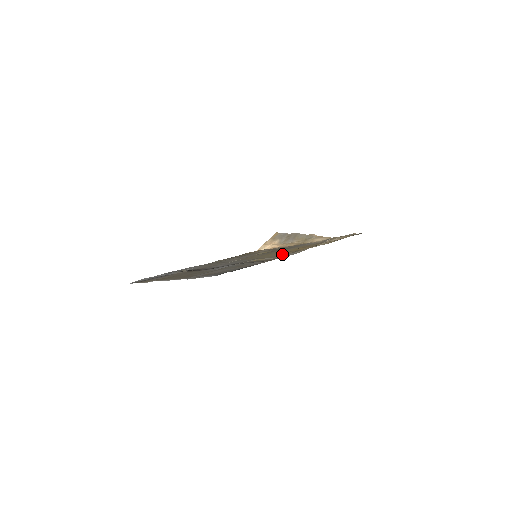
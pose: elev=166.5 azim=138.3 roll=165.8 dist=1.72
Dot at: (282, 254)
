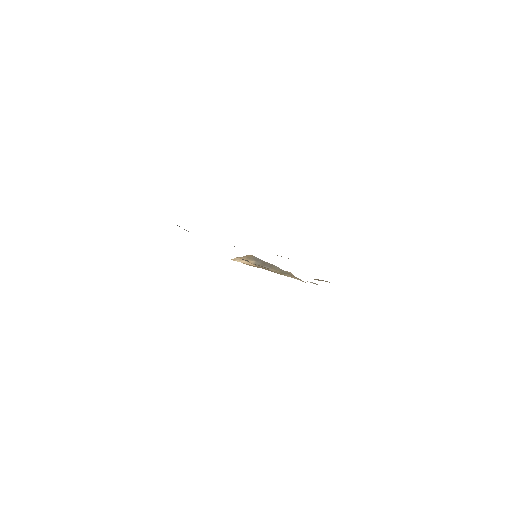
Dot at: occluded
